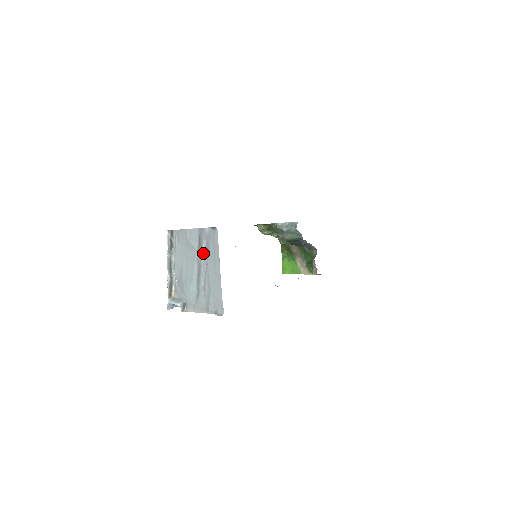
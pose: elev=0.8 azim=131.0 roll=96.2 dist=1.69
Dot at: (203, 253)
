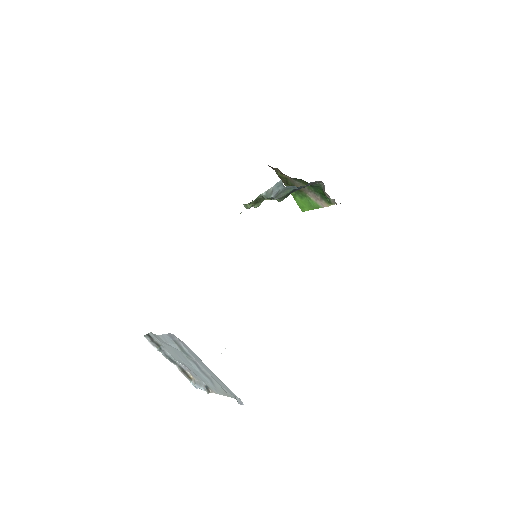
Dot at: (188, 352)
